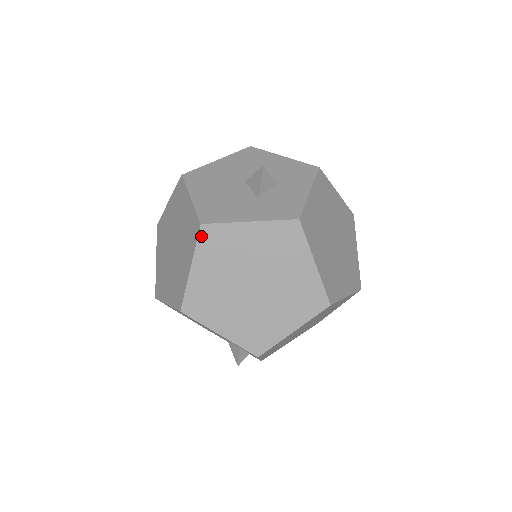
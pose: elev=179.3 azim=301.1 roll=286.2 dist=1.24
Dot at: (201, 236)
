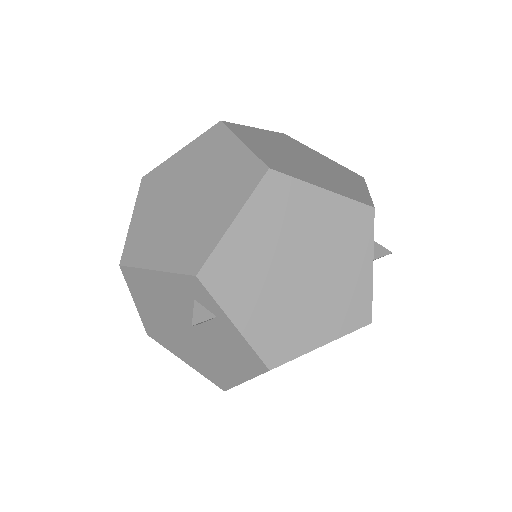
Dot at: (142, 186)
